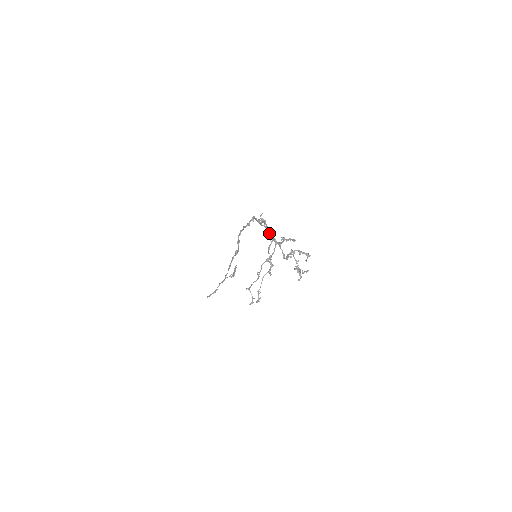
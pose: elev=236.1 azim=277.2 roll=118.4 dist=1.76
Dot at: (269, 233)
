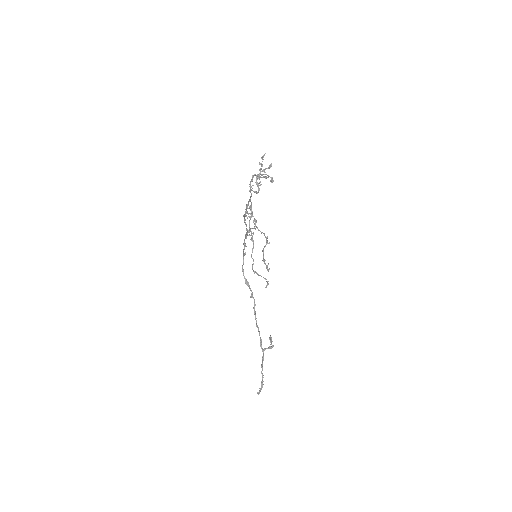
Dot at: (246, 208)
